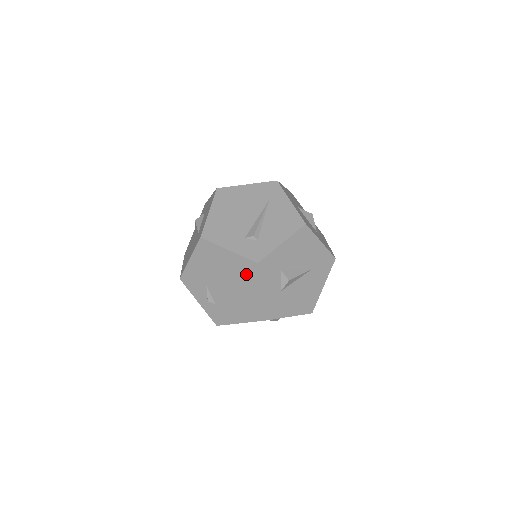
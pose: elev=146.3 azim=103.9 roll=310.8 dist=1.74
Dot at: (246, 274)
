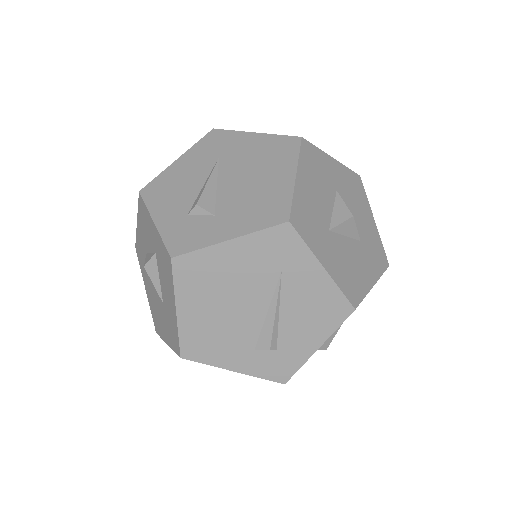
Dot at: occluded
